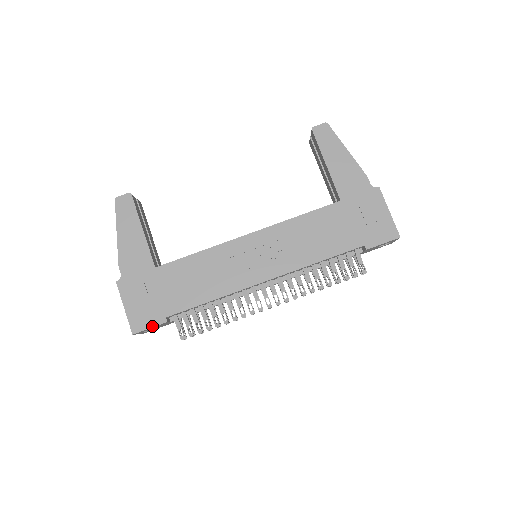
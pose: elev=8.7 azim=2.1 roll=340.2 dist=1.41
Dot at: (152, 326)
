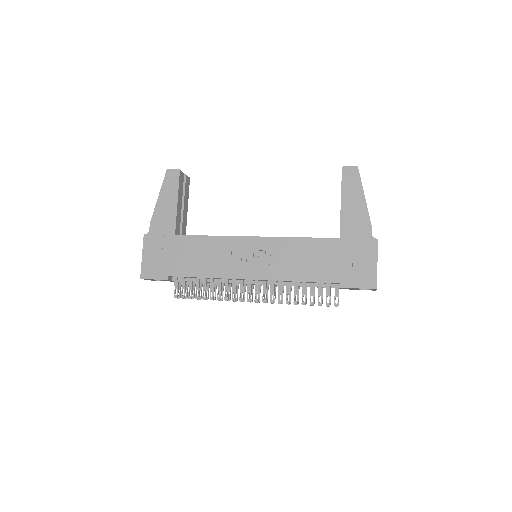
Dot at: (156, 278)
